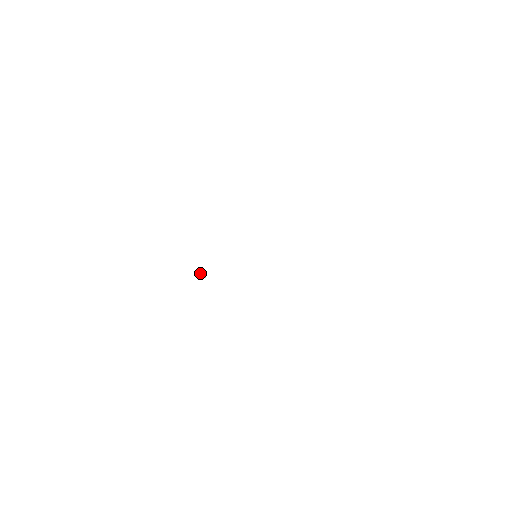
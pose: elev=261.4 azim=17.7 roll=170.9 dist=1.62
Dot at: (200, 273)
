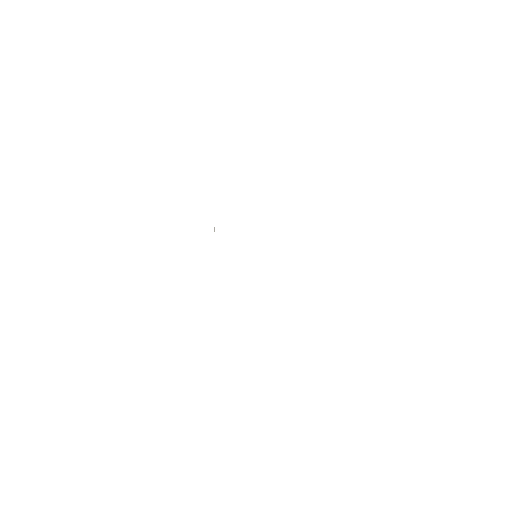
Dot at: occluded
